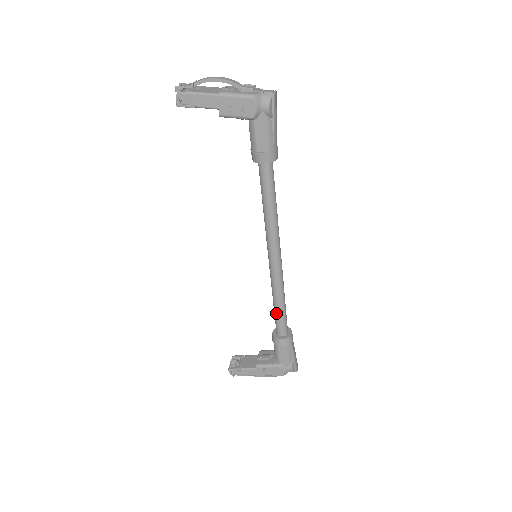
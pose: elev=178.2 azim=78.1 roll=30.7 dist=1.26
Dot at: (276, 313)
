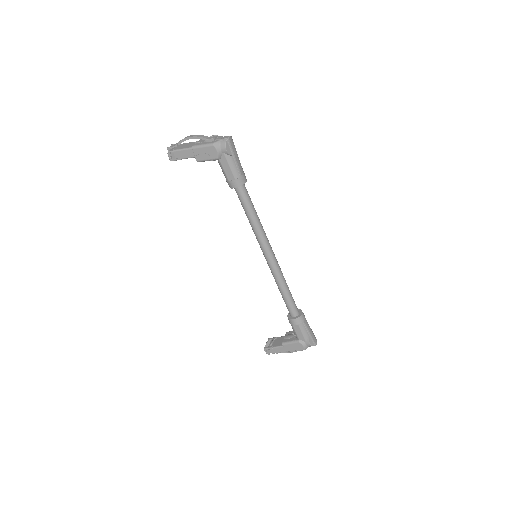
Dot at: (283, 299)
